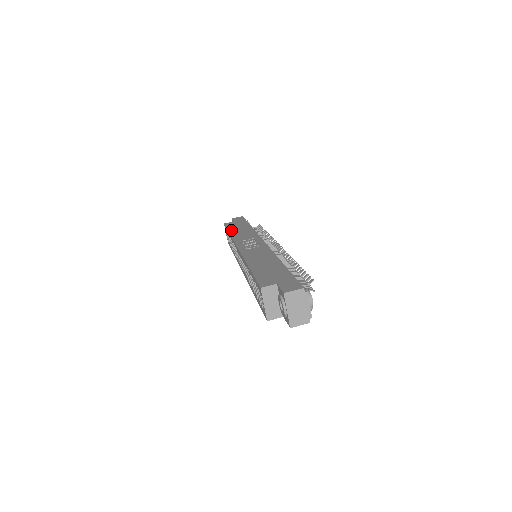
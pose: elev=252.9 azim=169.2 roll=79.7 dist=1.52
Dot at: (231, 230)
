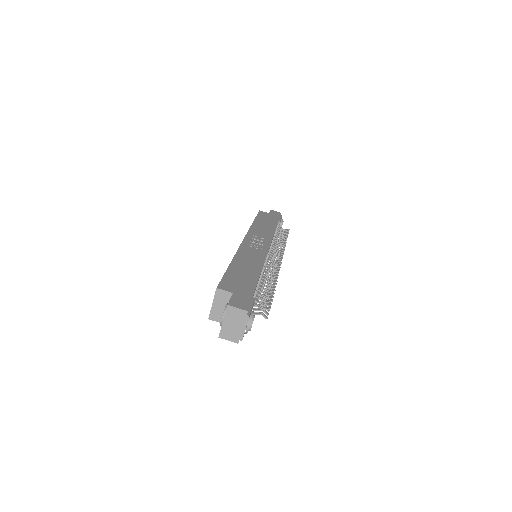
Dot at: (257, 220)
